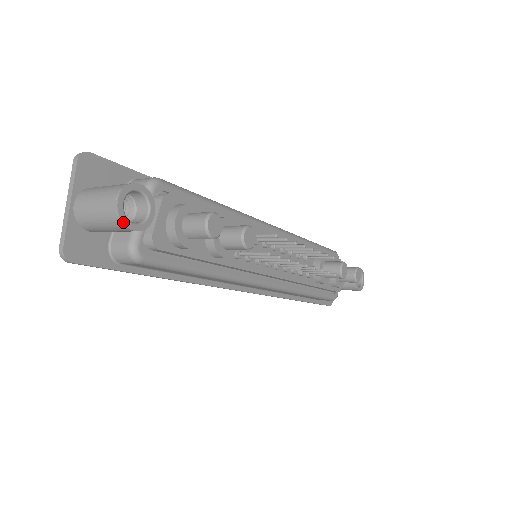
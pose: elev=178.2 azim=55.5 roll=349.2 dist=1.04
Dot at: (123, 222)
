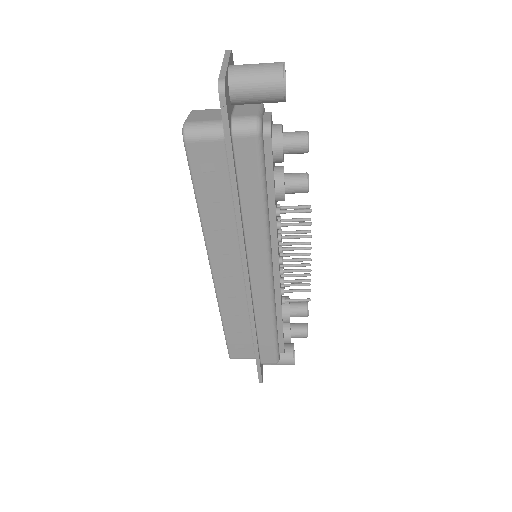
Dot at: (285, 77)
